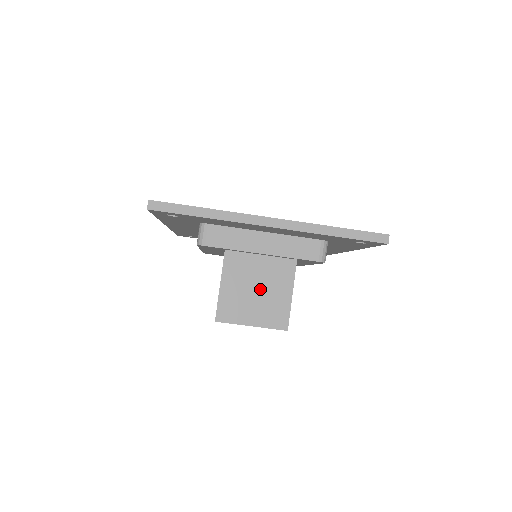
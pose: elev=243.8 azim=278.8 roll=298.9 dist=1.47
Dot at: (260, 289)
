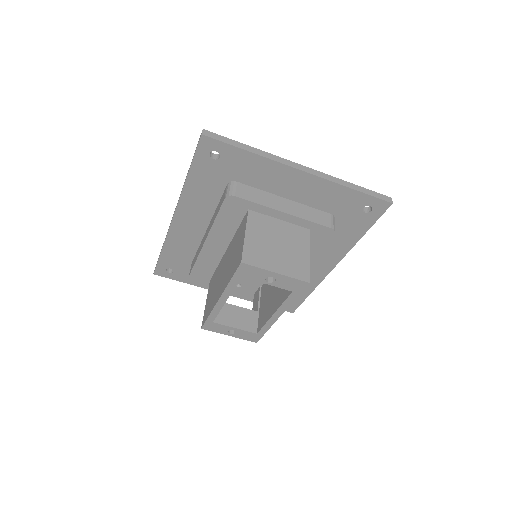
Dot at: (281, 245)
